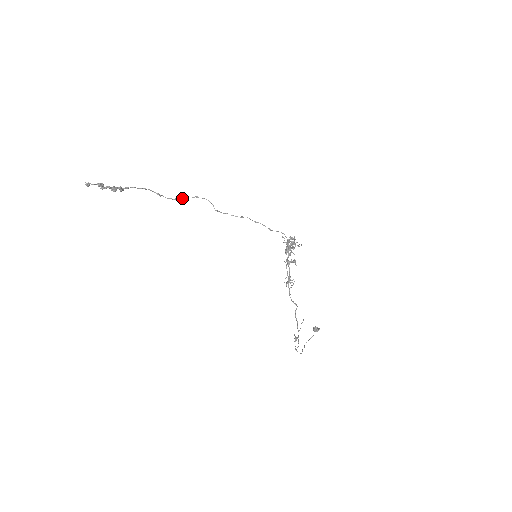
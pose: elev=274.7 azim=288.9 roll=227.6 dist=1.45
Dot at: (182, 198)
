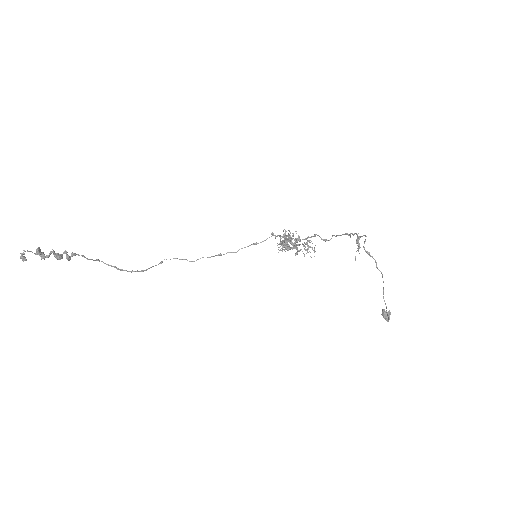
Dot at: (145, 270)
